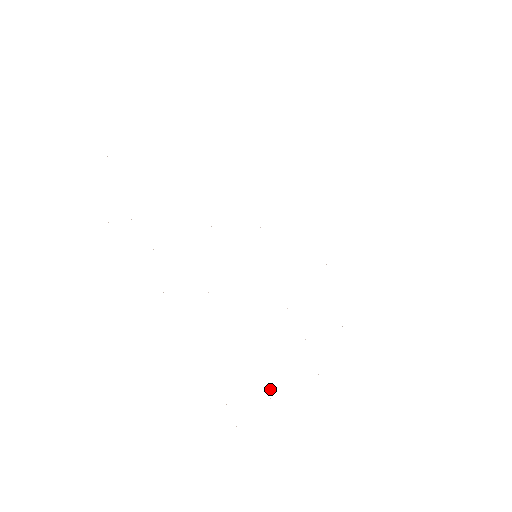
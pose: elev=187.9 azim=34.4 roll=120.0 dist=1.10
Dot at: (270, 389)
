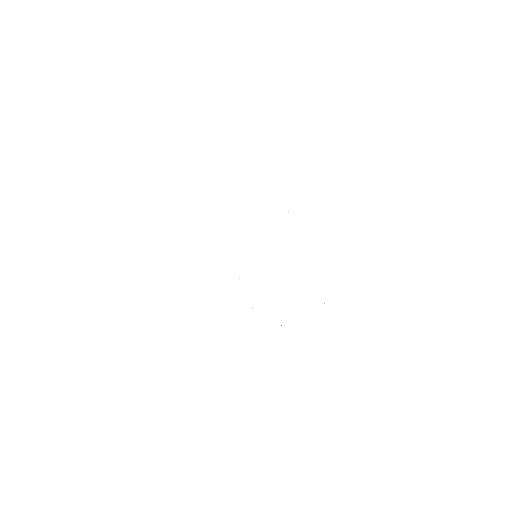
Dot at: occluded
